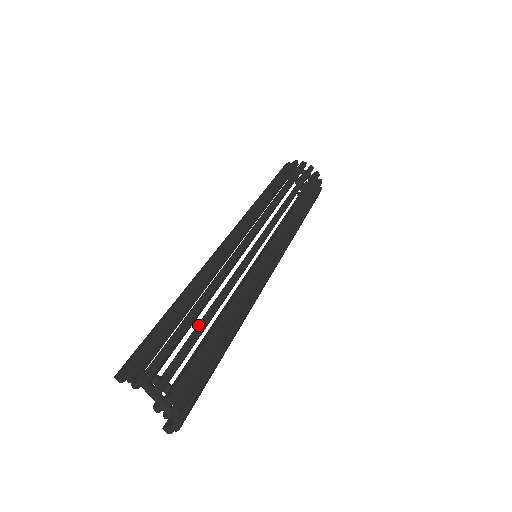
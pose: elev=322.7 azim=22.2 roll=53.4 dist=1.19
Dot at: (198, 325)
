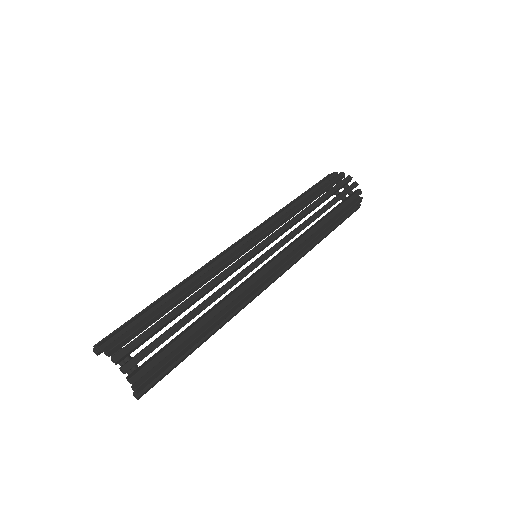
Dot at: (160, 306)
